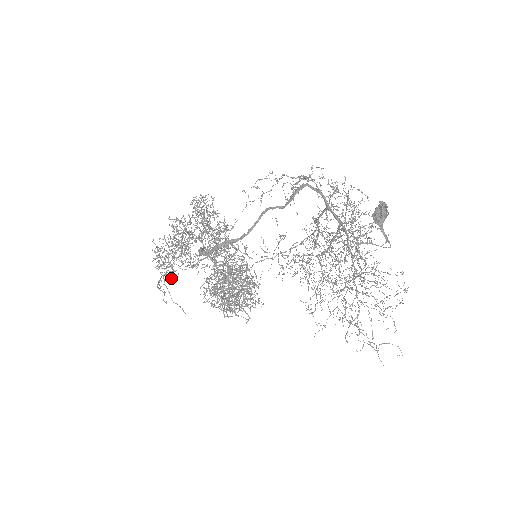
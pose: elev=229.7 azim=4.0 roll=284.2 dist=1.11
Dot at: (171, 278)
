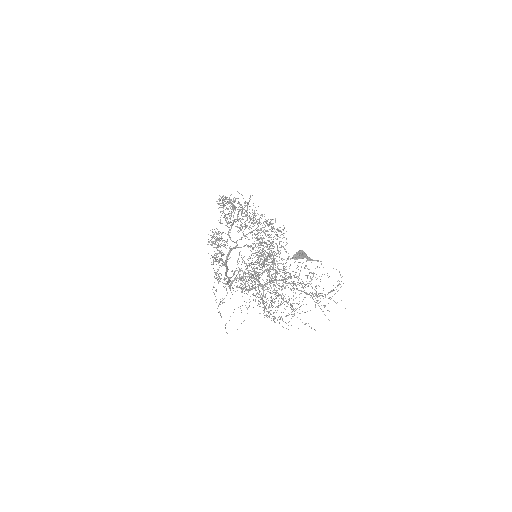
Dot at: occluded
